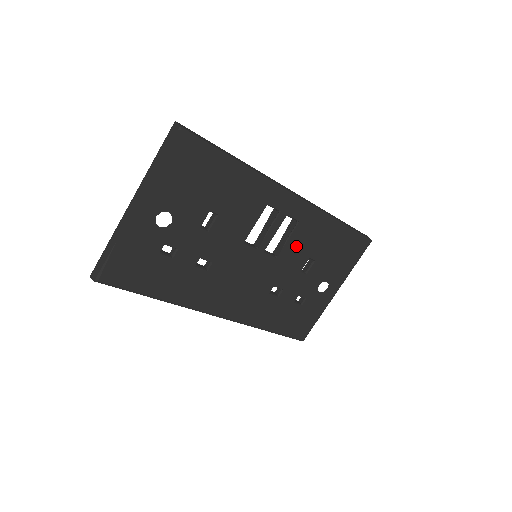
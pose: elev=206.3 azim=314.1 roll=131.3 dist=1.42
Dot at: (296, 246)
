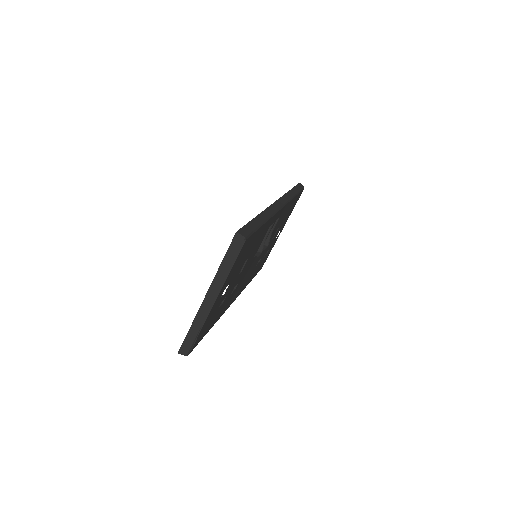
Dot at: (274, 230)
